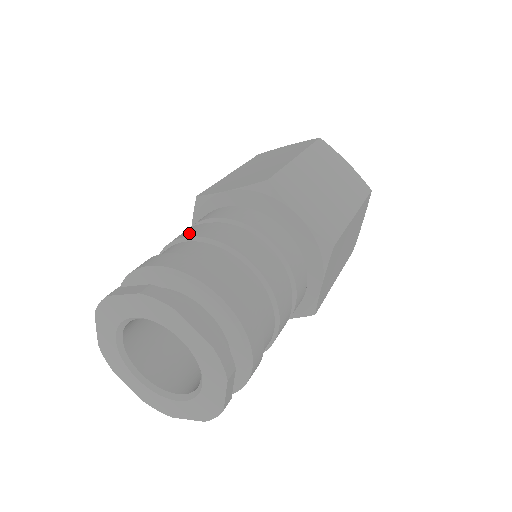
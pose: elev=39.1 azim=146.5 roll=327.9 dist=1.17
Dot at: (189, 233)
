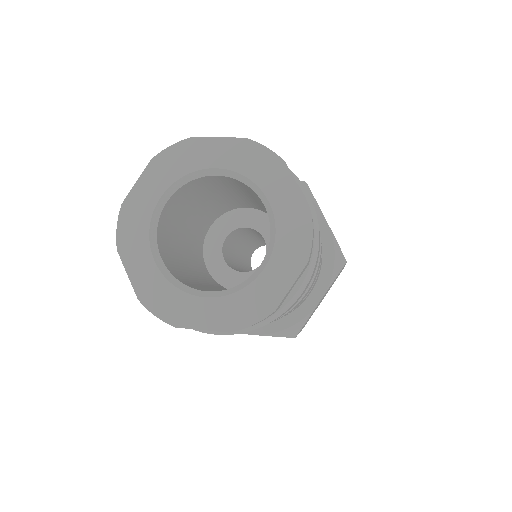
Dot at: occluded
